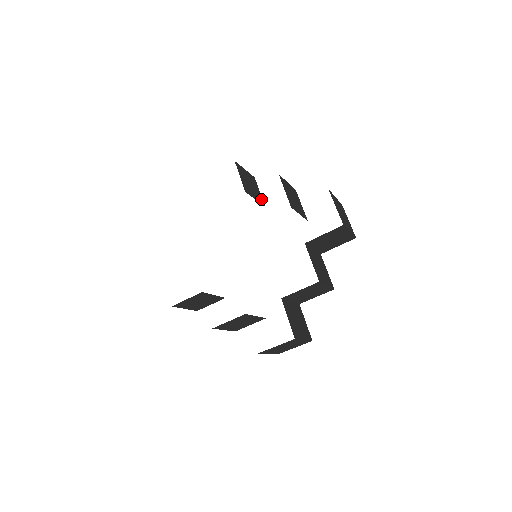
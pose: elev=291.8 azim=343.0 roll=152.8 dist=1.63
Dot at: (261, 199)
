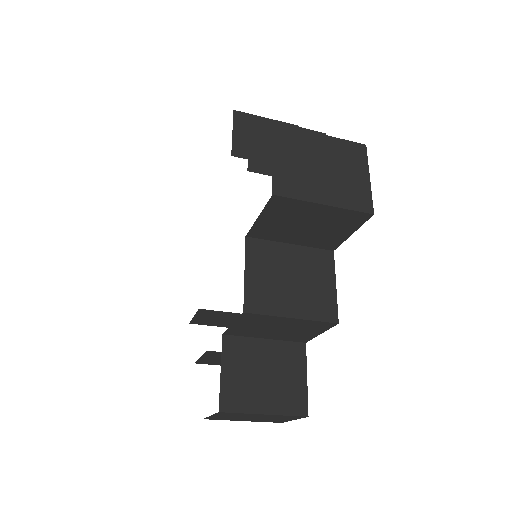
Dot at: occluded
